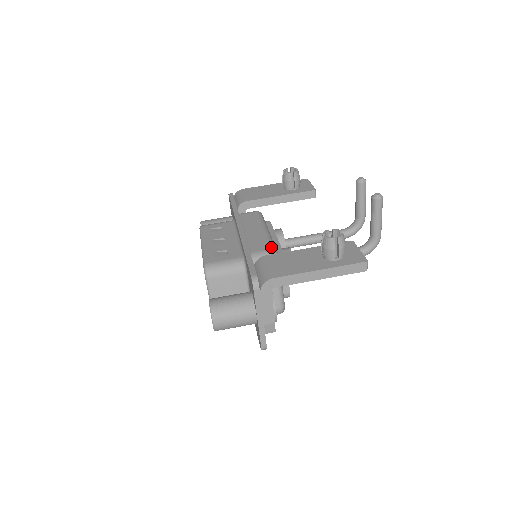
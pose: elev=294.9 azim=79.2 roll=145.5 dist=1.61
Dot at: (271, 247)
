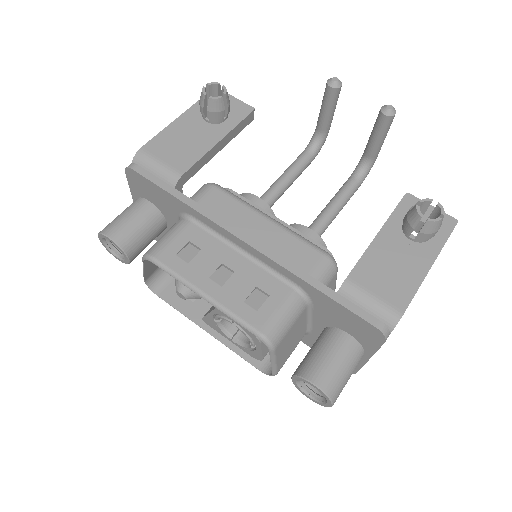
Dot at: (320, 251)
